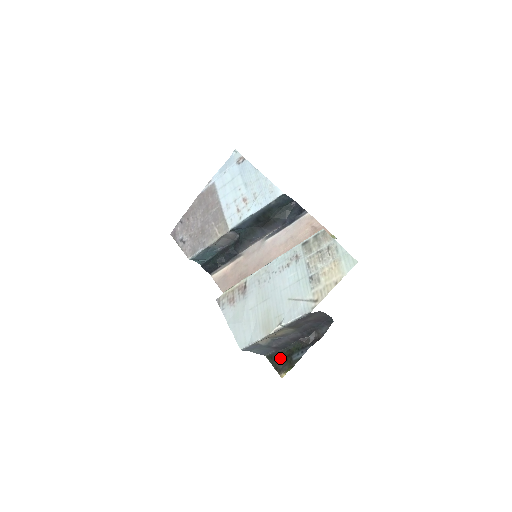
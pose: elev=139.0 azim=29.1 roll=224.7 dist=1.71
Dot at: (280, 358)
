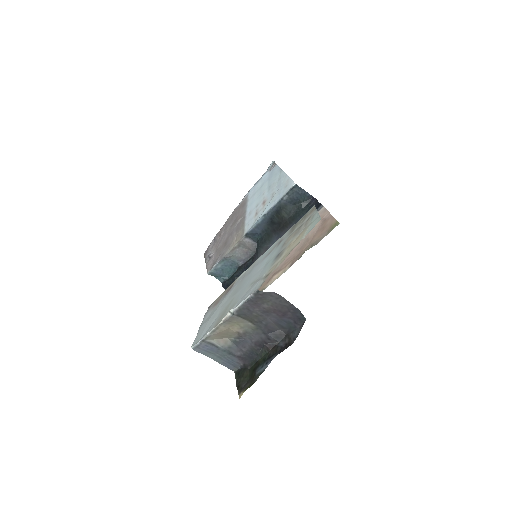
Dot at: (246, 374)
